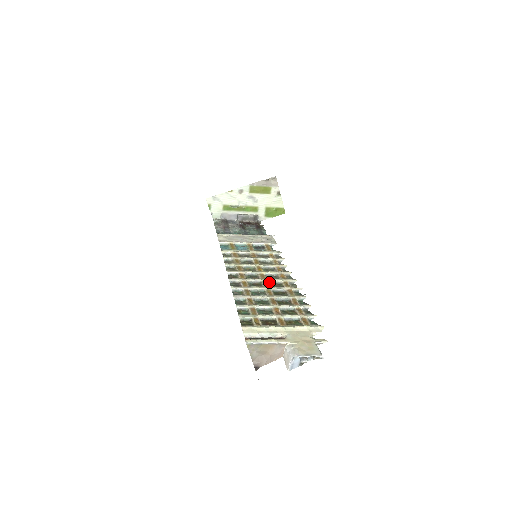
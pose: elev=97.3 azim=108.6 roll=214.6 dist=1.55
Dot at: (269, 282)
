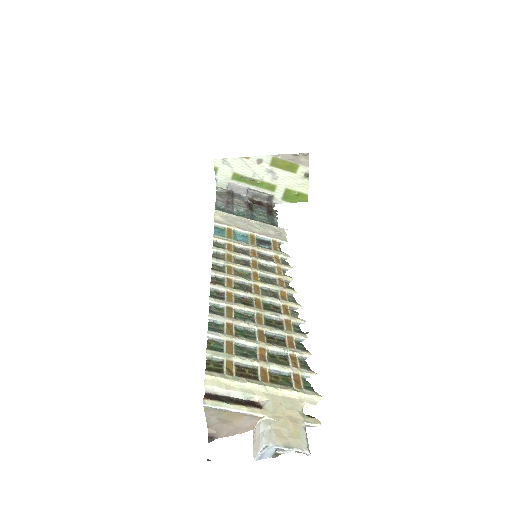
Dot at: (263, 301)
